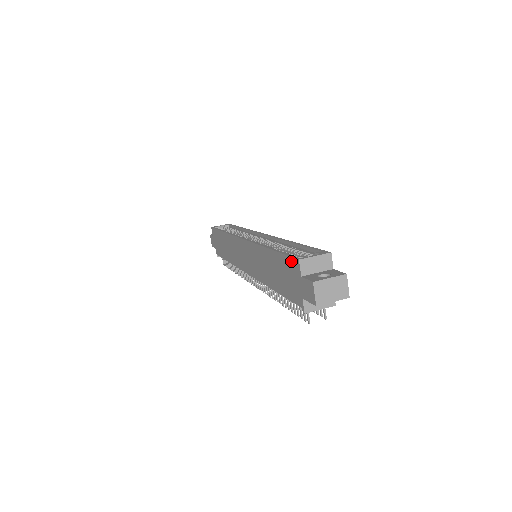
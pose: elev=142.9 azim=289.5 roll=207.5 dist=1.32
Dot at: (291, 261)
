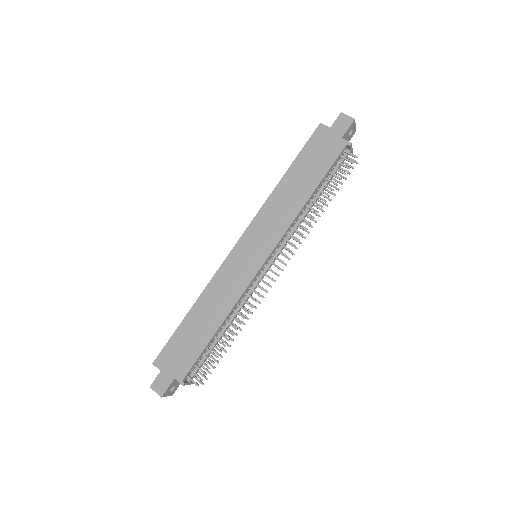
Dot at: (315, 136)
